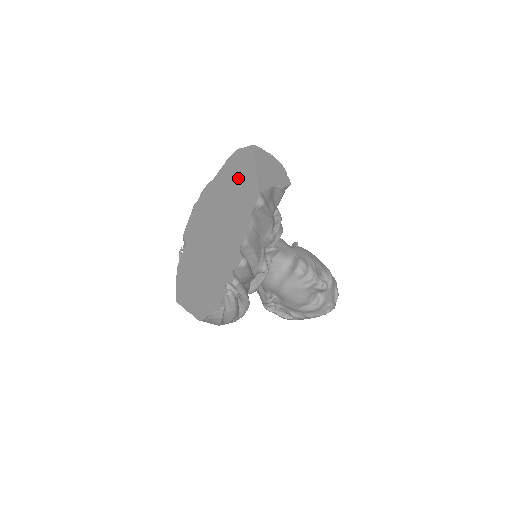
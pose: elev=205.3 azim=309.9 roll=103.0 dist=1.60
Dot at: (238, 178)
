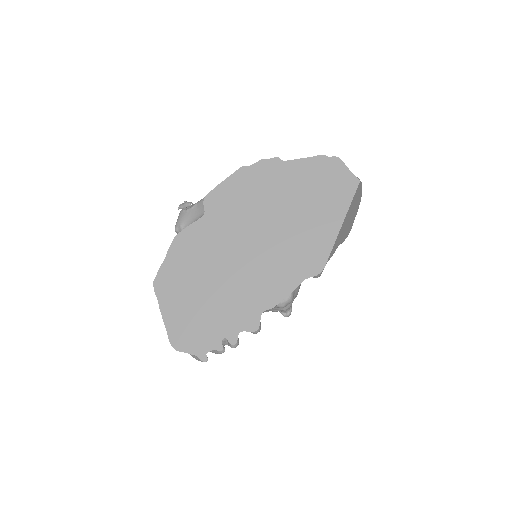
Dot at: (315, 208)
